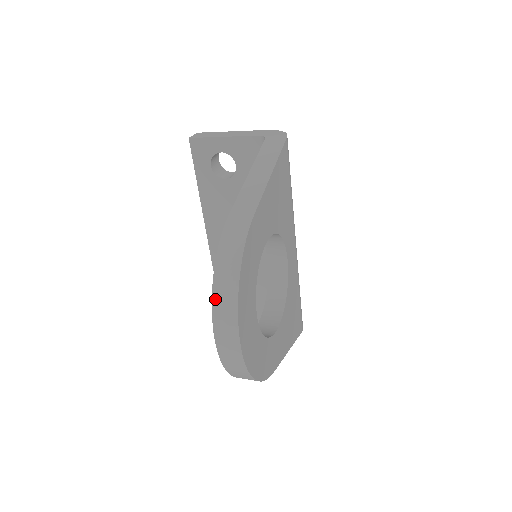
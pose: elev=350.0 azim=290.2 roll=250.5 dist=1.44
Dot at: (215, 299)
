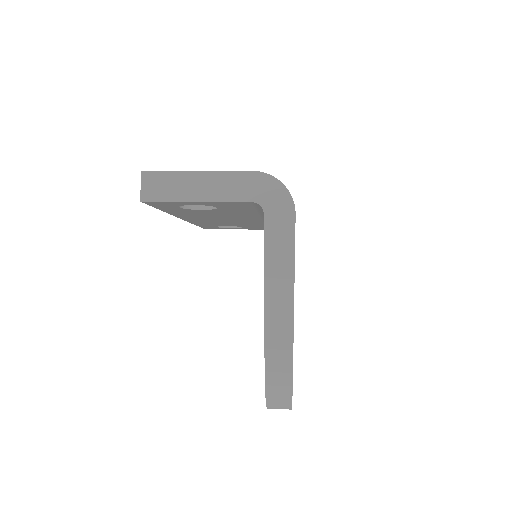
Dot at: (270, 408)
